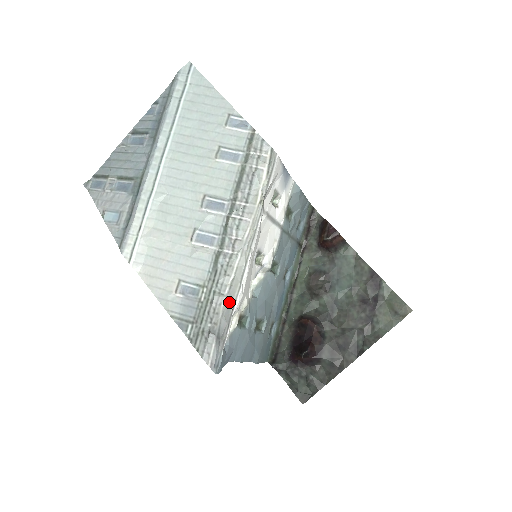
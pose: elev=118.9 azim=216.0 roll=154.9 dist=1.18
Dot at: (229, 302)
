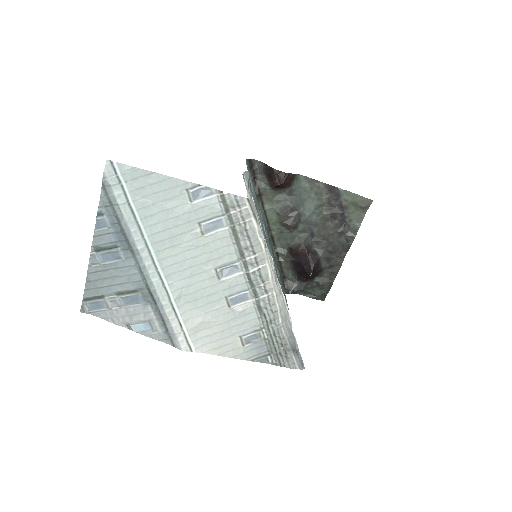
Dot at: (286, 326)
